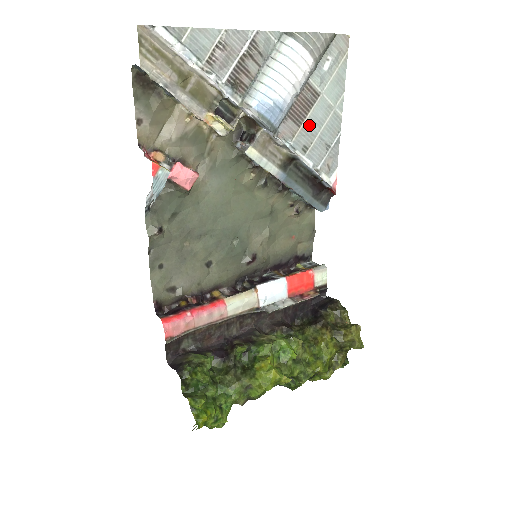
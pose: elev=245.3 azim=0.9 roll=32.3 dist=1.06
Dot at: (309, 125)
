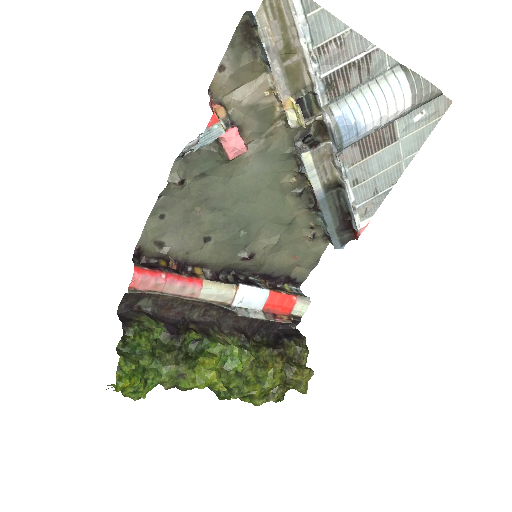
Dot at: (372, 162)
